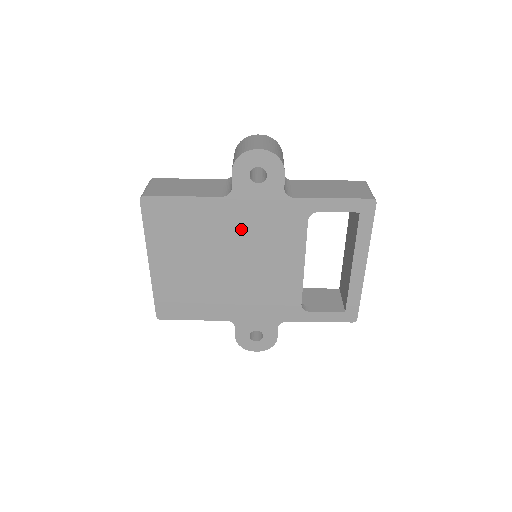
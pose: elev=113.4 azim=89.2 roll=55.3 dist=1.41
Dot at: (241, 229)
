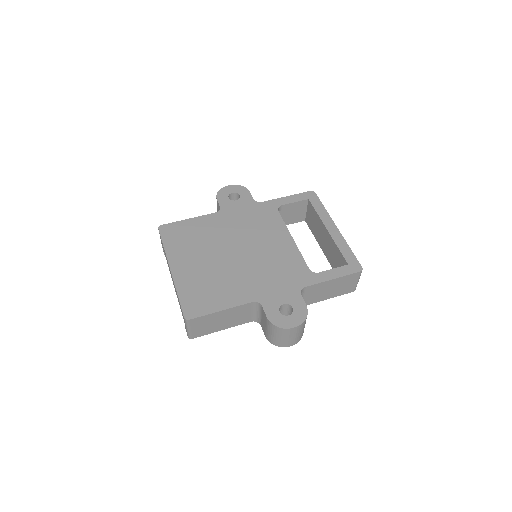
Dot at: (235, 228)
